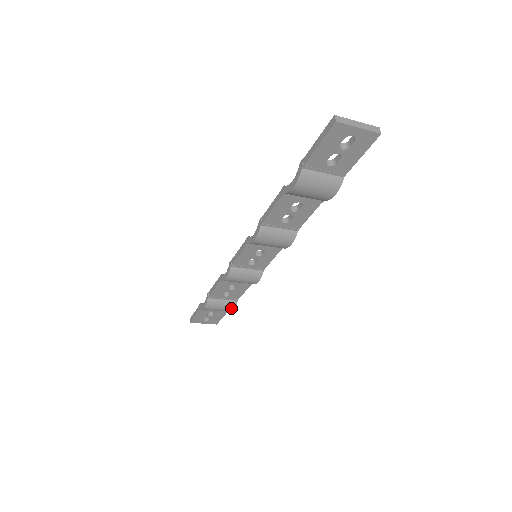
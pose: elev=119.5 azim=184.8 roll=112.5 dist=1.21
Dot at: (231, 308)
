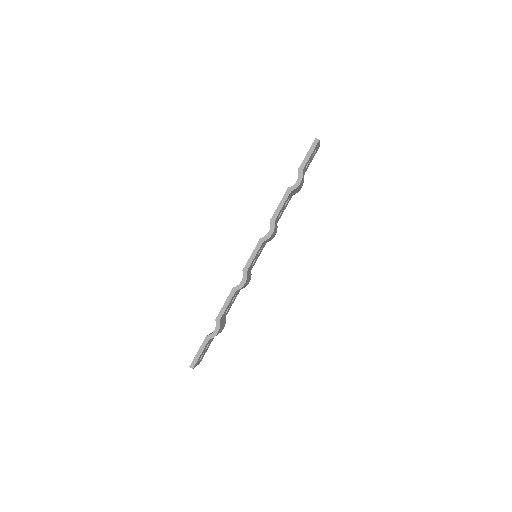
Dot at: (224, 326)
